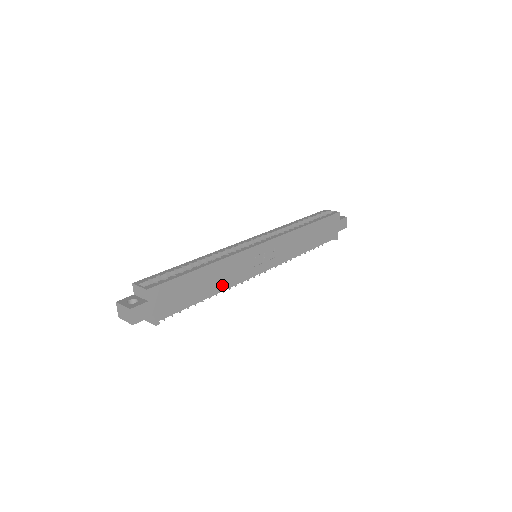
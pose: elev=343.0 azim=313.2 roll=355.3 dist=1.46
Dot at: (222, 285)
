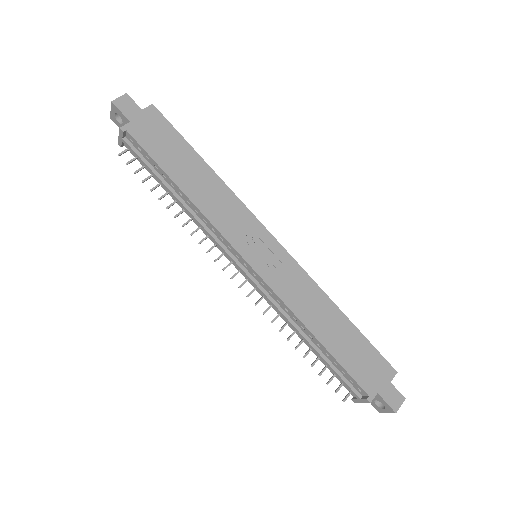
Dot at: (199, 199)
